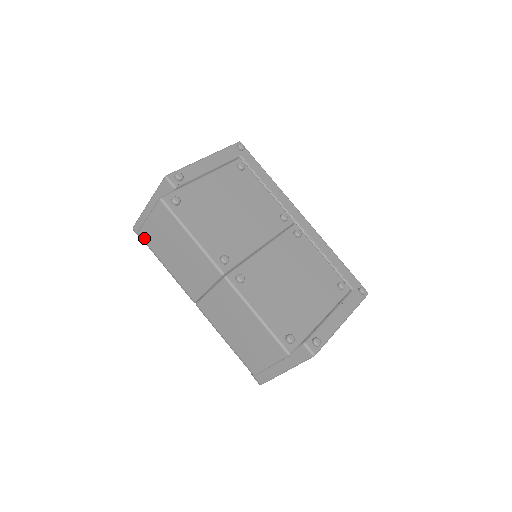
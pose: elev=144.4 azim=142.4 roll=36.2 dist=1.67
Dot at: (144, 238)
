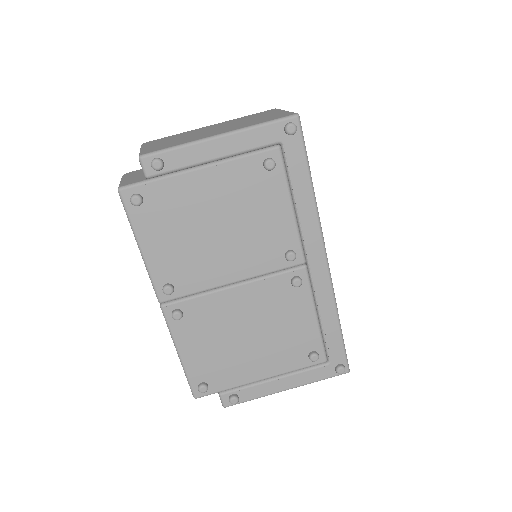
Dot at: occluded
